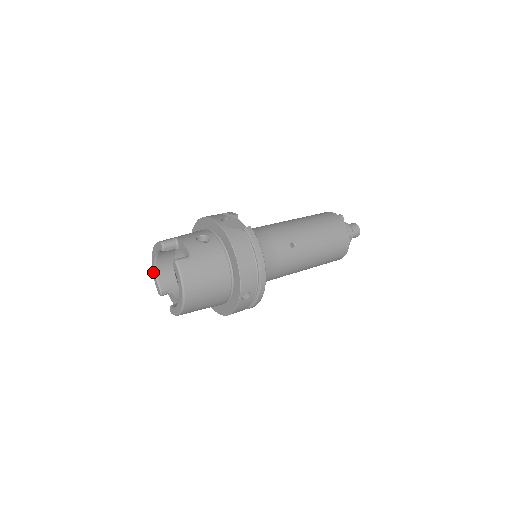
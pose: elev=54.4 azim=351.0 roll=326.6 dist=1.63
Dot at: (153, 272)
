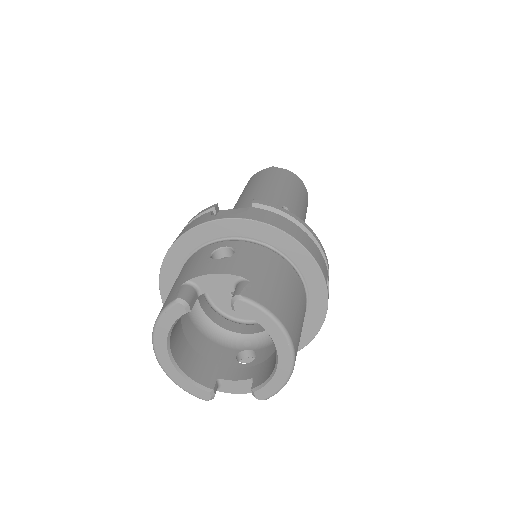
Dot at: (172, 376)
